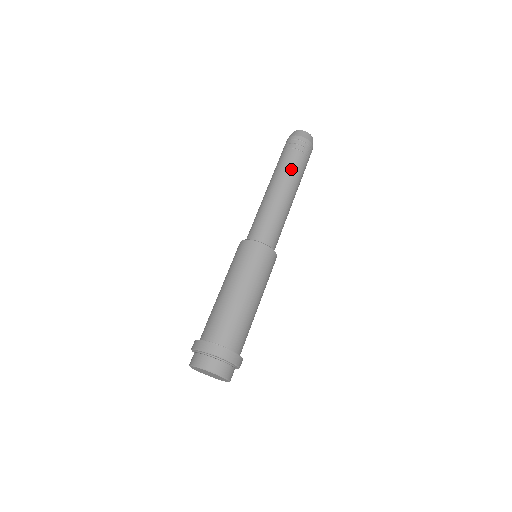
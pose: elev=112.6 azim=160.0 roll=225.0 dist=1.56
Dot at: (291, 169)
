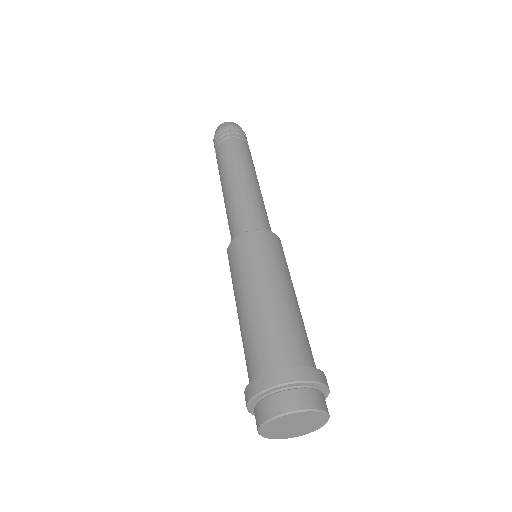
Dot at: (252, 160)
